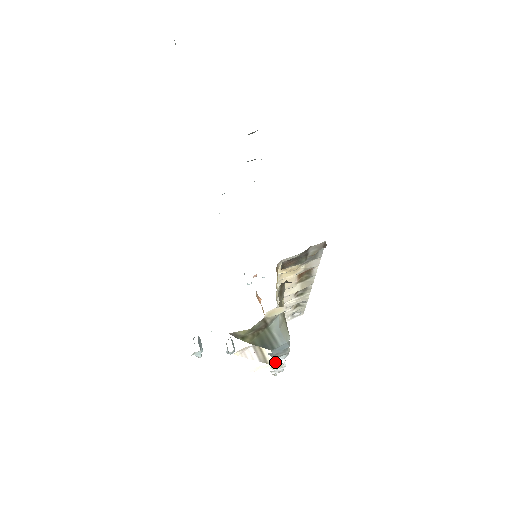
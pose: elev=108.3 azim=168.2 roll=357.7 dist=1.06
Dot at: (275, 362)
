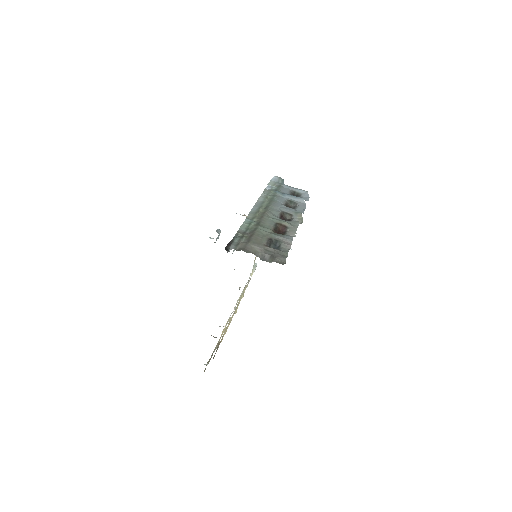
Dot at: occluded
